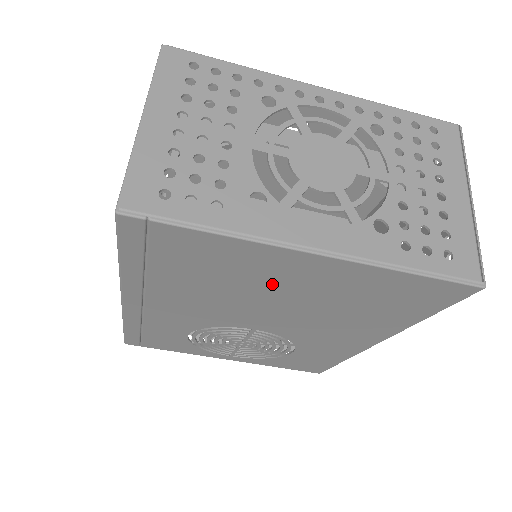
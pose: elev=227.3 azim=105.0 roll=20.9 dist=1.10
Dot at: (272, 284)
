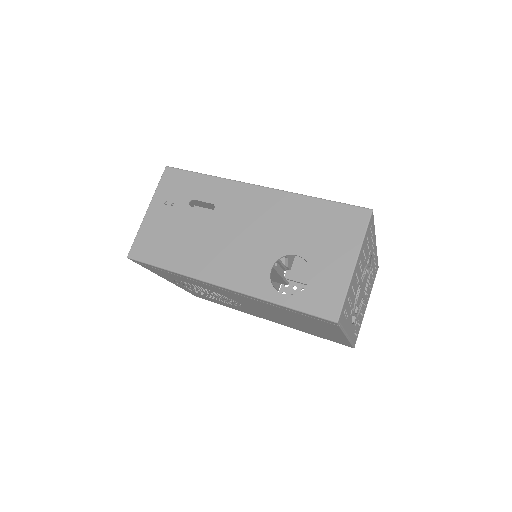
Dot at: (307, 324)
